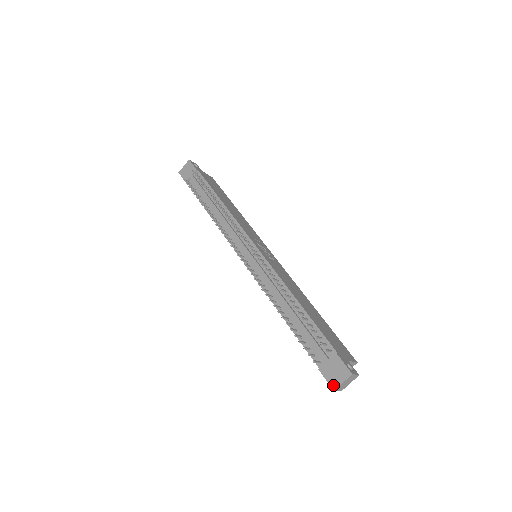
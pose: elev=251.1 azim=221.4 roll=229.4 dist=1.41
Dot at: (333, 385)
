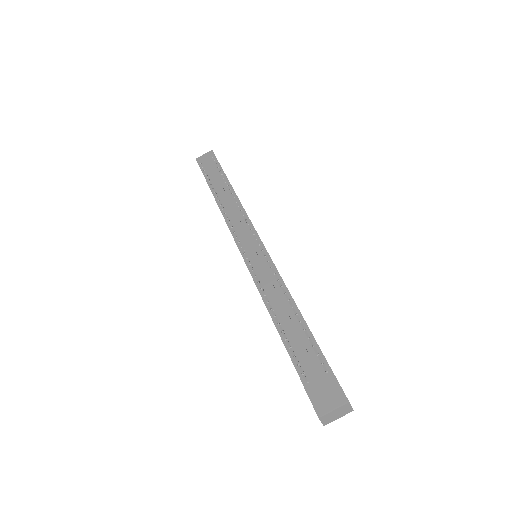
Dot at: (319, 410)
